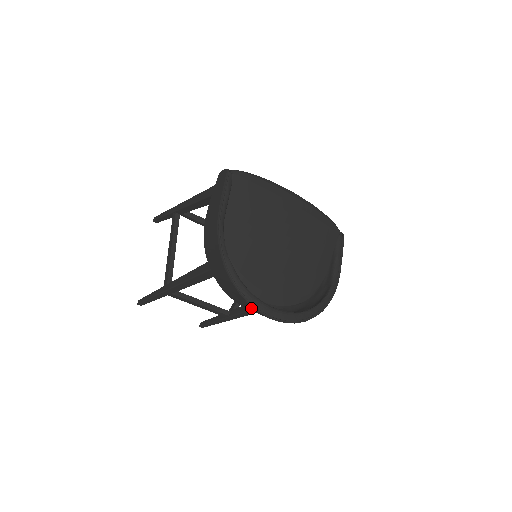
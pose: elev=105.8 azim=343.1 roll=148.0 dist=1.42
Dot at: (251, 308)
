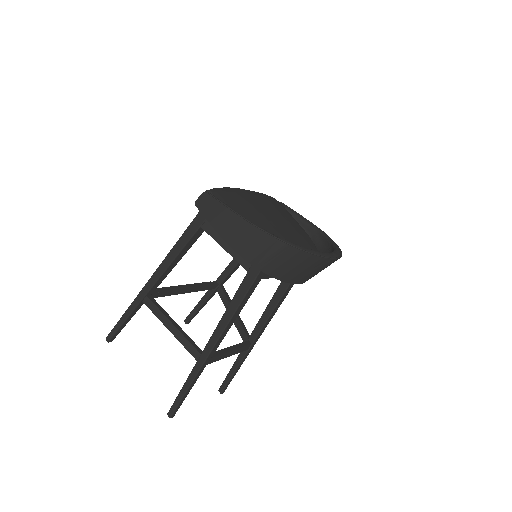
Dot at: (318, 265)
